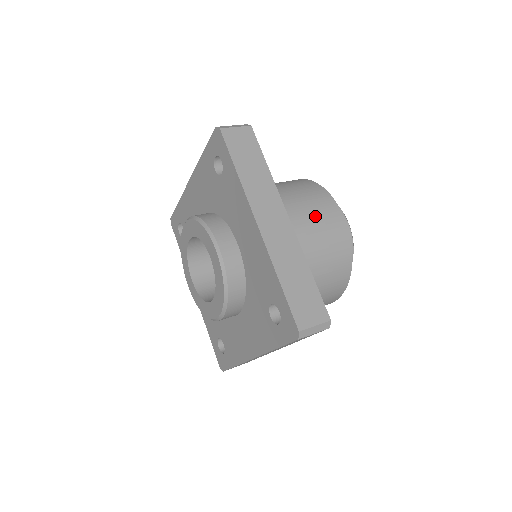
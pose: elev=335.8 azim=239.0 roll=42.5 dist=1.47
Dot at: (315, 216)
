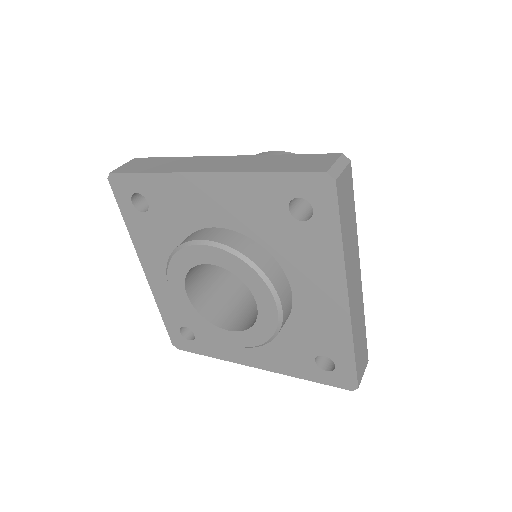
Dot at: occluded
